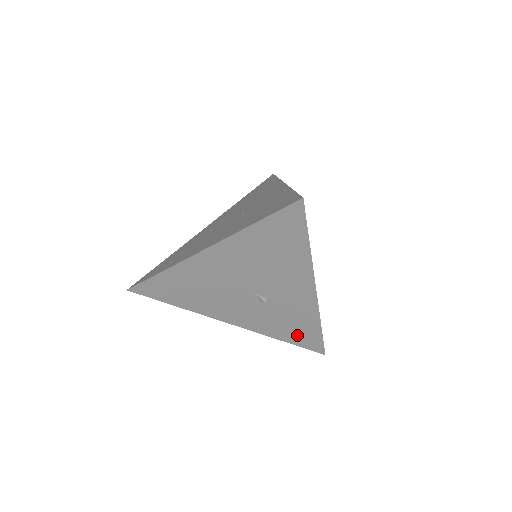
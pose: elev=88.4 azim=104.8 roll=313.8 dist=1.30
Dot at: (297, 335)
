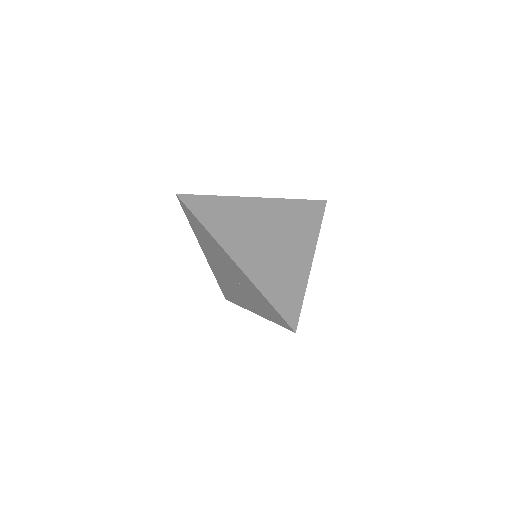
Dot at: occluded
